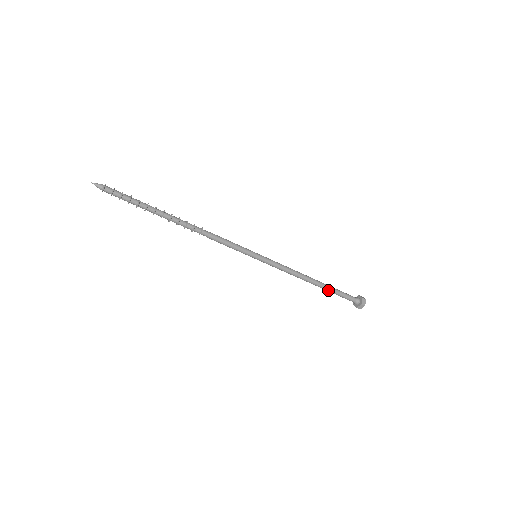
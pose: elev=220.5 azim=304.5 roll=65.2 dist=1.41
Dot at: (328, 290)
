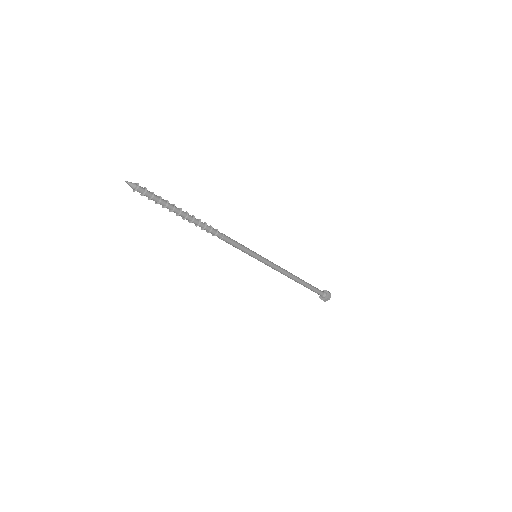
Dot at: (305, 286)
